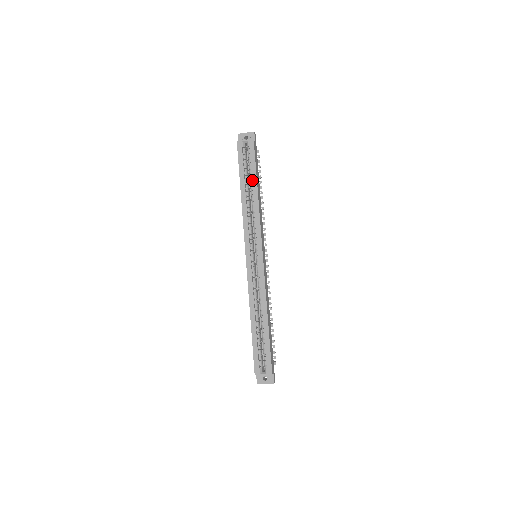
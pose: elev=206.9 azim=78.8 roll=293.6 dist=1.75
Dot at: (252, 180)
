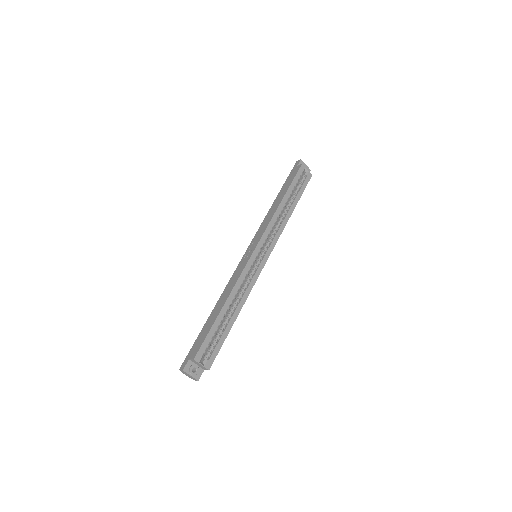
Dot at: (295, 199)
